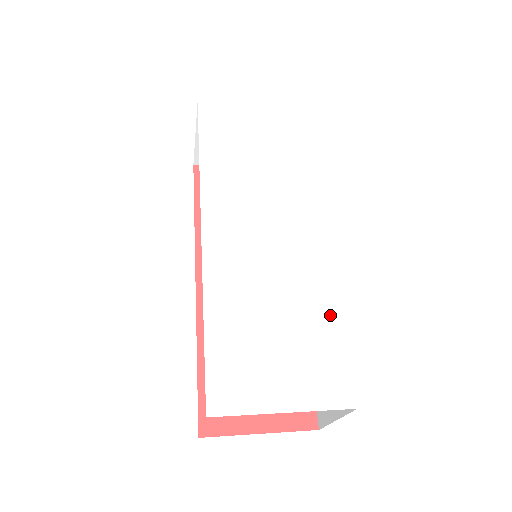
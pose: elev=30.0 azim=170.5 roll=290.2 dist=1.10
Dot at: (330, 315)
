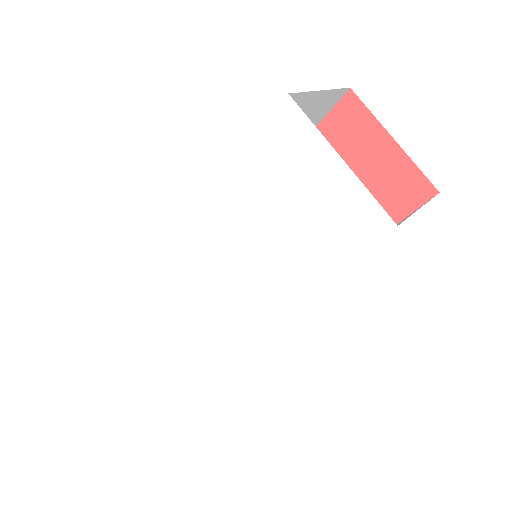
Dot at: (209, 352)
